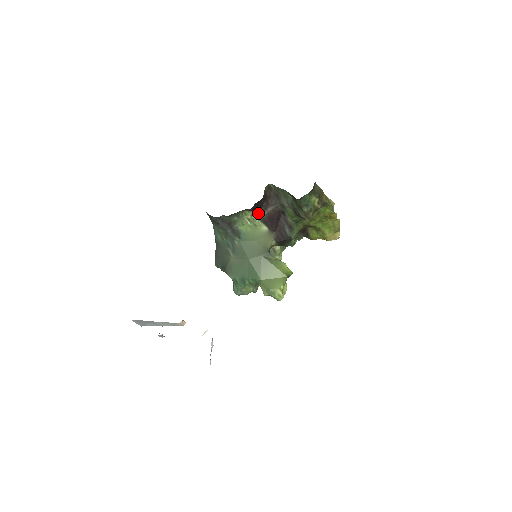
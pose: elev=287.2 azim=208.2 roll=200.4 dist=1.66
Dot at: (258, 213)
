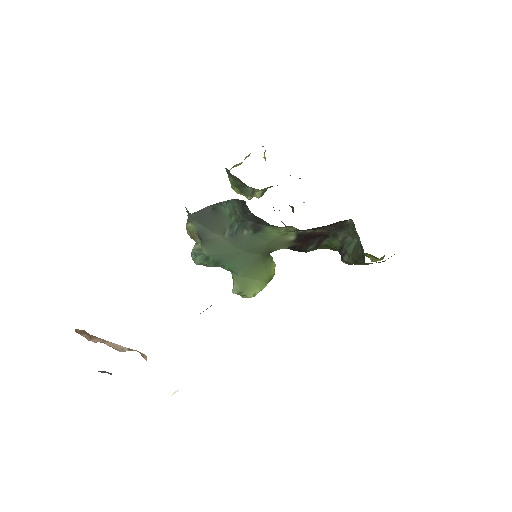
Dot at: occluded
